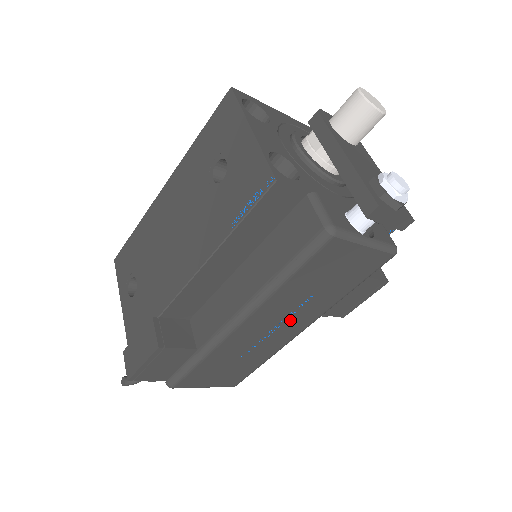
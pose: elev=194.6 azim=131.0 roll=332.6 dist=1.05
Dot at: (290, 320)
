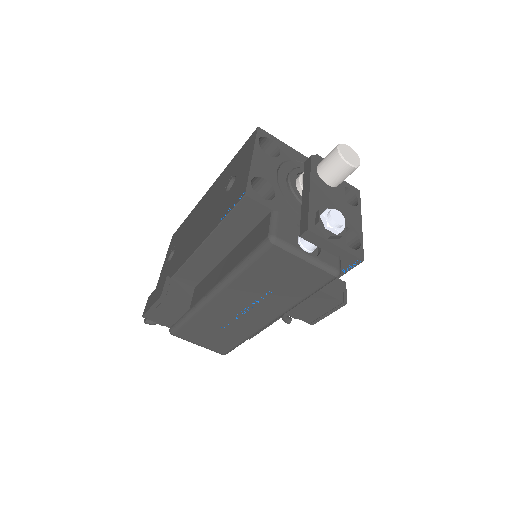
Dot at: (257, 307)
